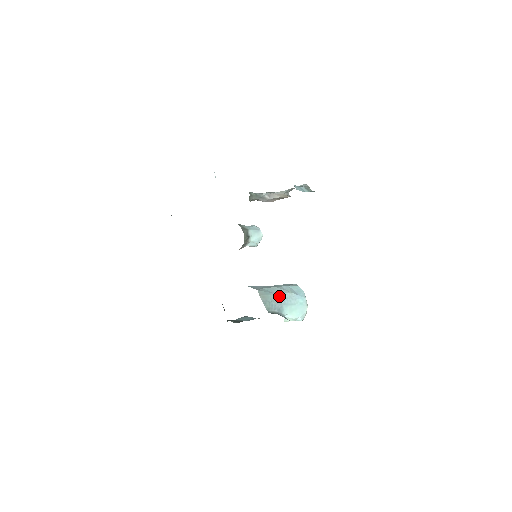
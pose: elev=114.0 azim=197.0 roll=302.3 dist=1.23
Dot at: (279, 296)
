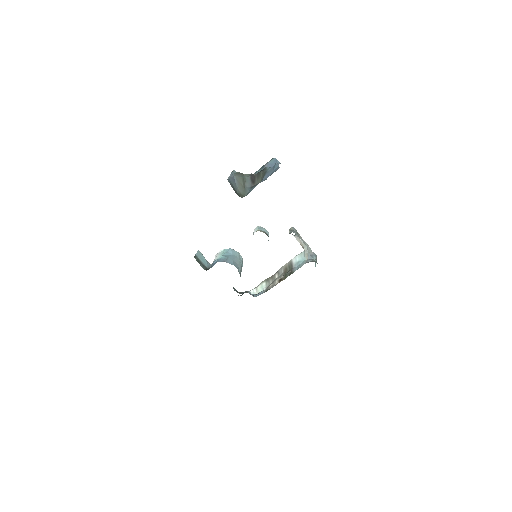
Dot at: occluded
